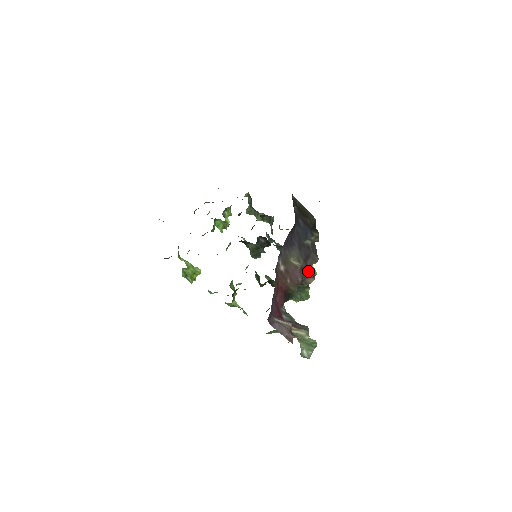
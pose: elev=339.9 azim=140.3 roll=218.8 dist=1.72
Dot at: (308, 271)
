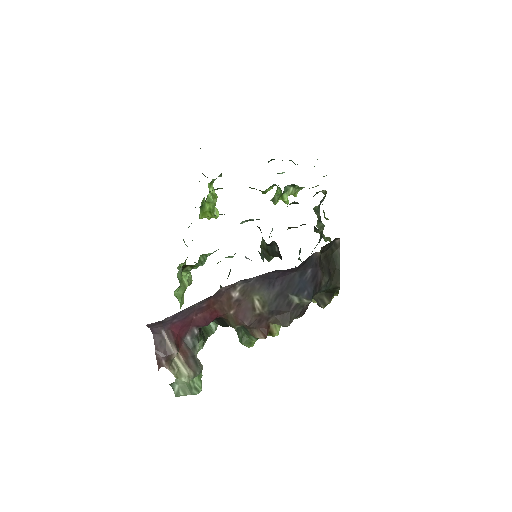
Dot at: (266, 324)
